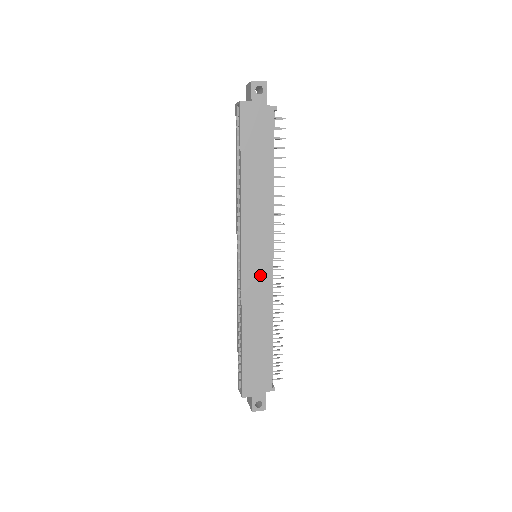
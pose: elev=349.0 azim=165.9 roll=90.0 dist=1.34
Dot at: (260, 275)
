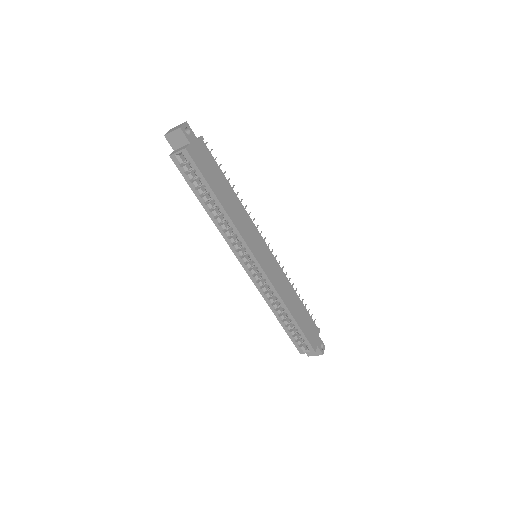
Dot at: (271, 265)
